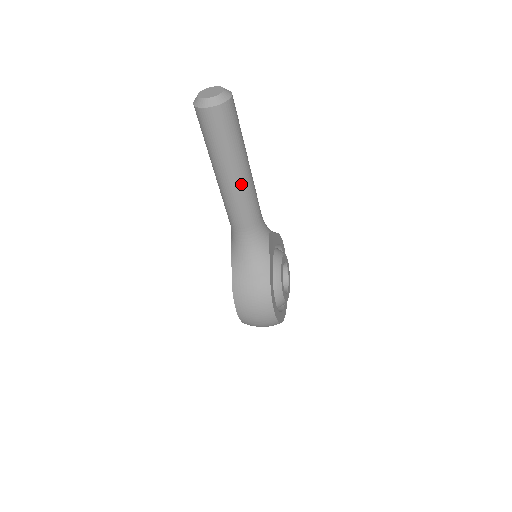
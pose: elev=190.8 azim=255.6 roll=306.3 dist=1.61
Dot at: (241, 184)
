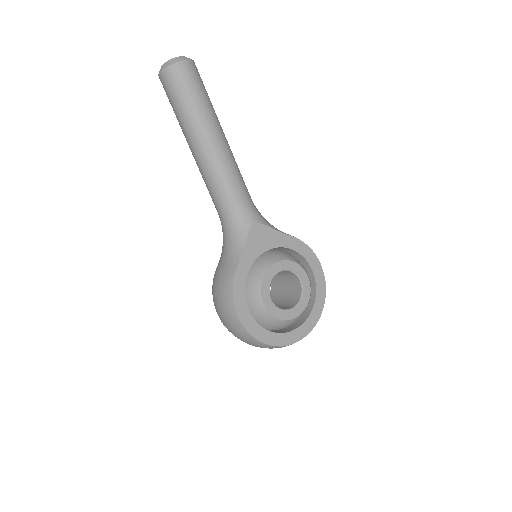
Dot at: (204, 155)
